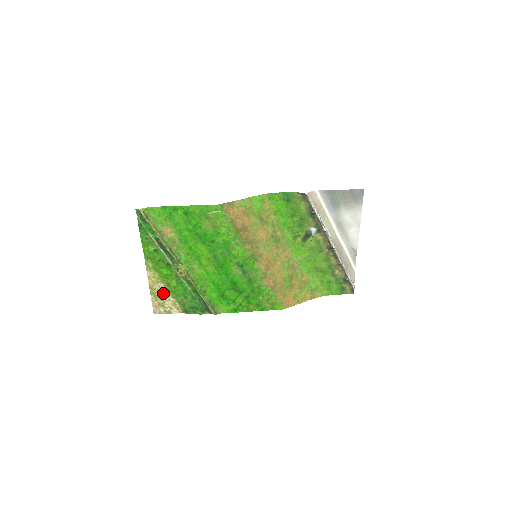
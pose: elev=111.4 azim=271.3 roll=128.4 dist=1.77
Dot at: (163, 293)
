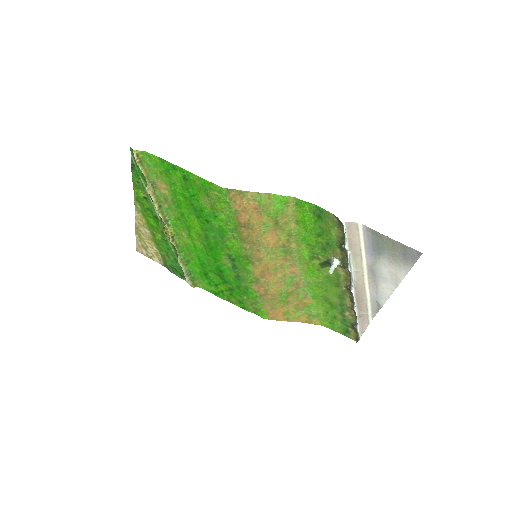
Dot at: (148, 239)
